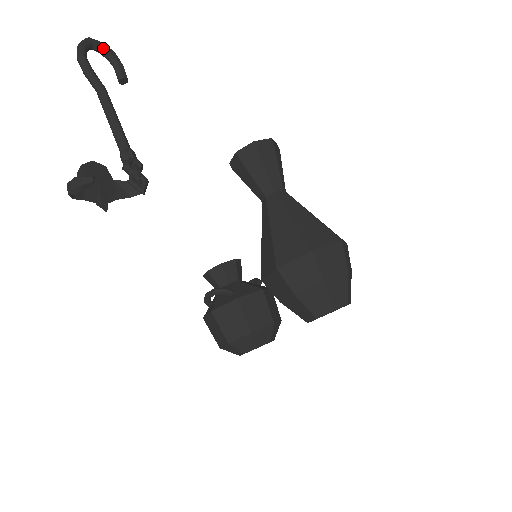
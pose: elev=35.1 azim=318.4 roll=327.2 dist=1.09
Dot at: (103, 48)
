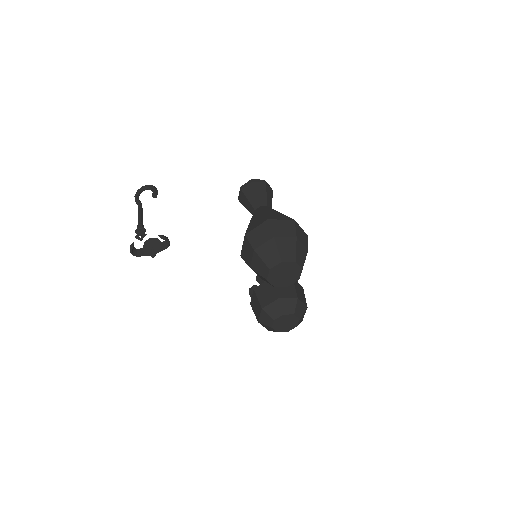
Dot at: (148, 187)
